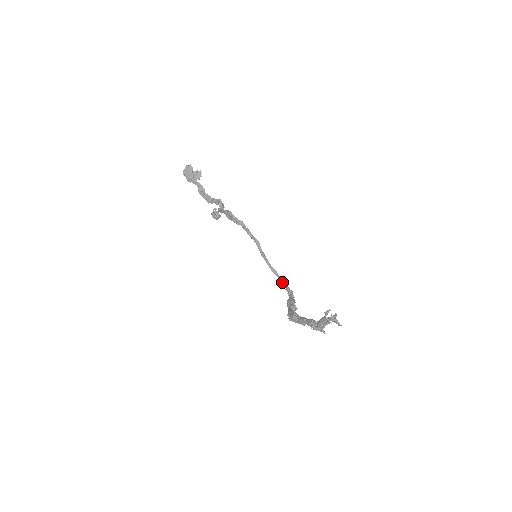
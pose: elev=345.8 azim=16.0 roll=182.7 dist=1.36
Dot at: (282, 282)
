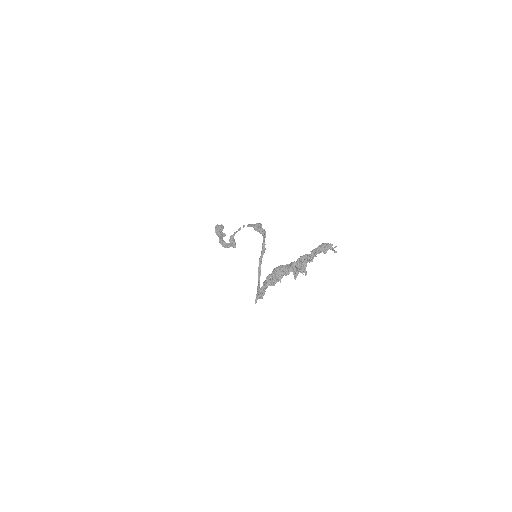
Dot at: (259, 285)
